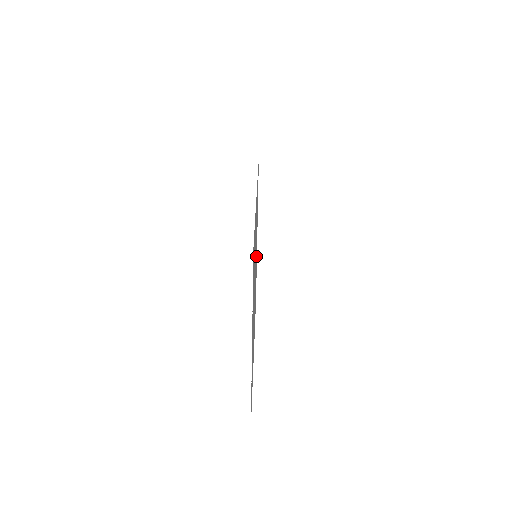
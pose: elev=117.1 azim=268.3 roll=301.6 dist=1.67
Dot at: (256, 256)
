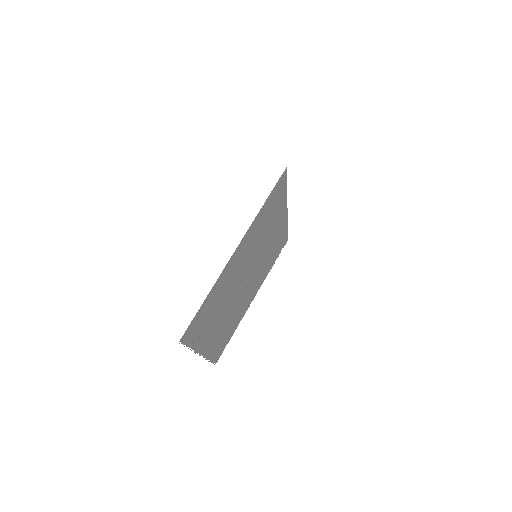
Dot at: (272, 236)
